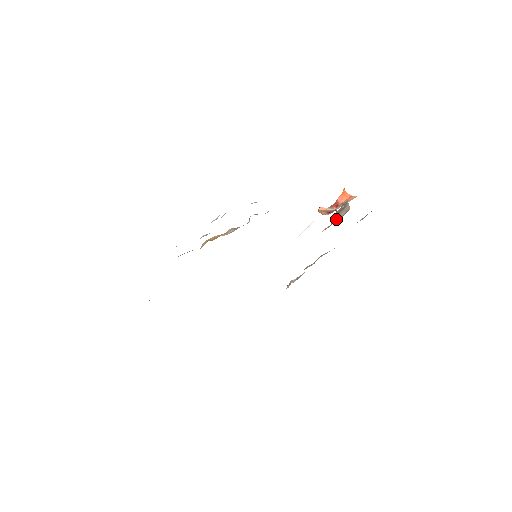
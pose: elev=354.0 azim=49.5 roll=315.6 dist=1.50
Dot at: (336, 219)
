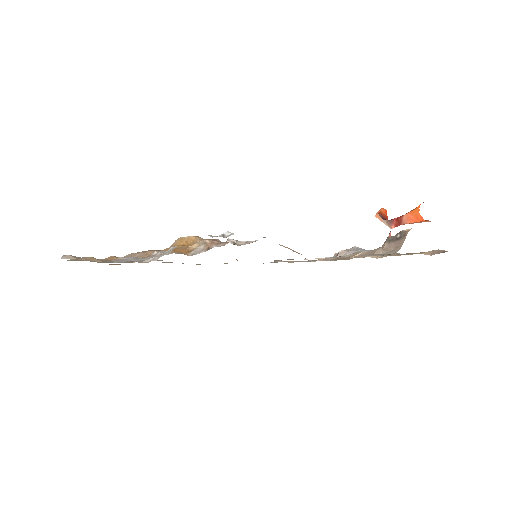
Dot at: (379, 249)
